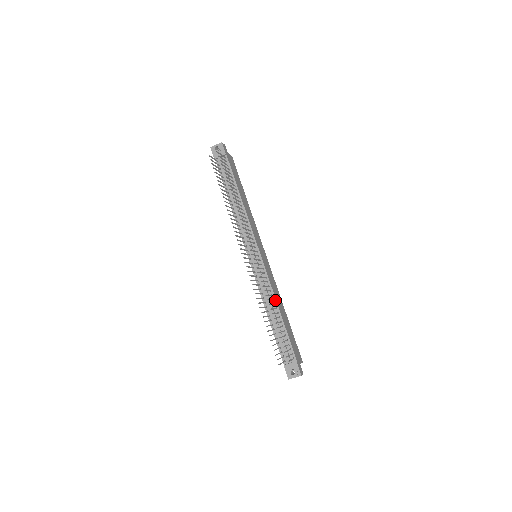
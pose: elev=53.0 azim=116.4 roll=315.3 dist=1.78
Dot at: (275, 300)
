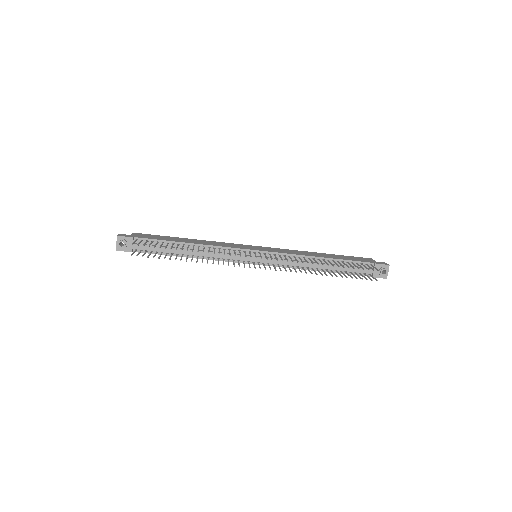
Dot at: (310, 257)
